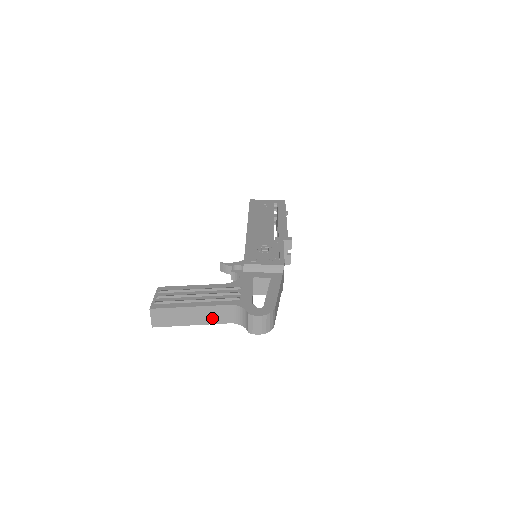
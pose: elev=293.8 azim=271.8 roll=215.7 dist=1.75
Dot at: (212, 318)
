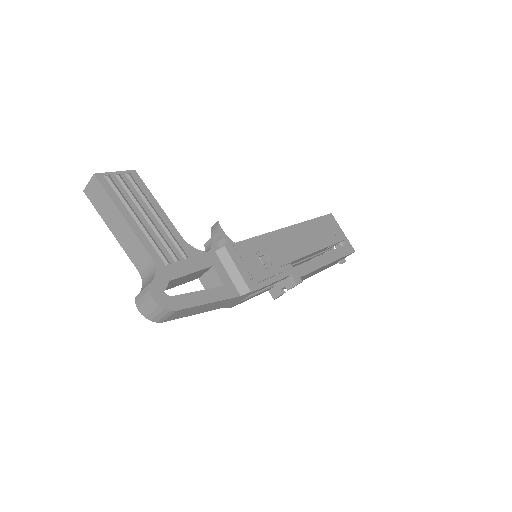
Dot at: (130, 248)
